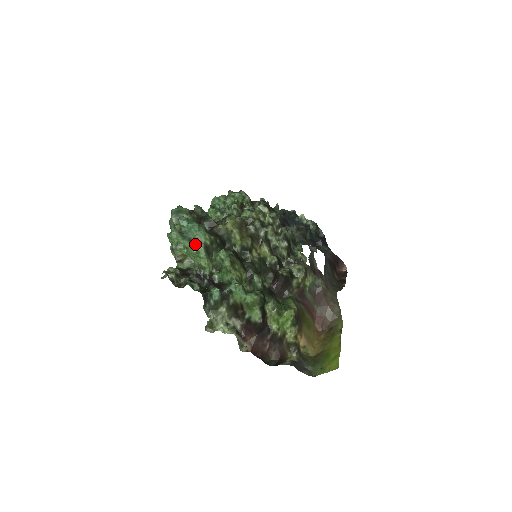
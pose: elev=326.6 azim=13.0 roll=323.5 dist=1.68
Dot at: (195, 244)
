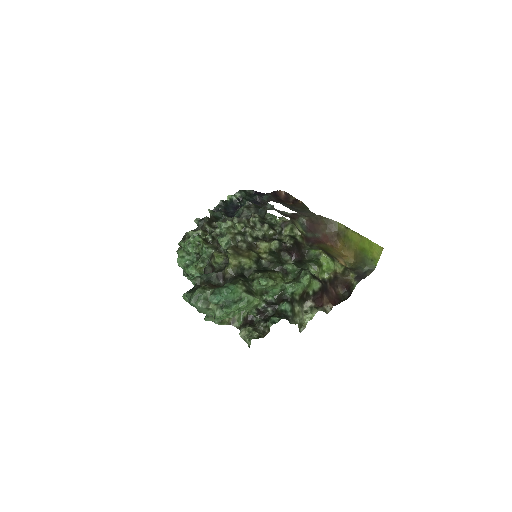
Dot at: (240, 300)
